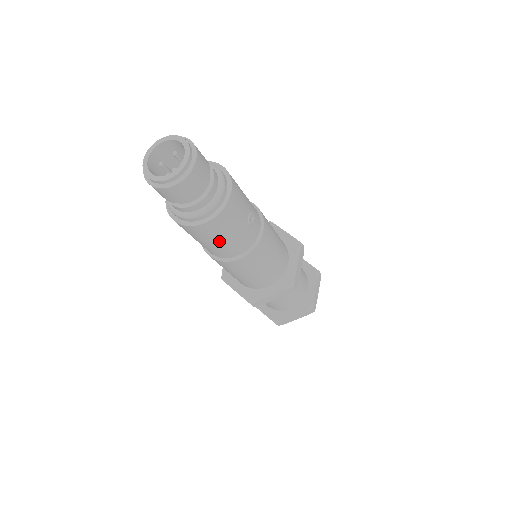
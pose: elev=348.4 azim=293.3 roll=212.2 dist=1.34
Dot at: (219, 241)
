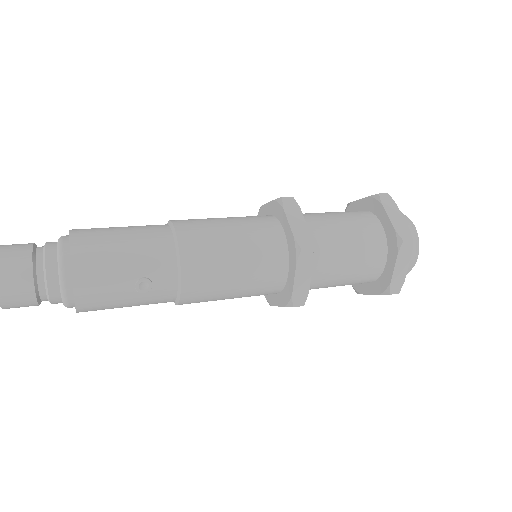
Dot at: occluded
